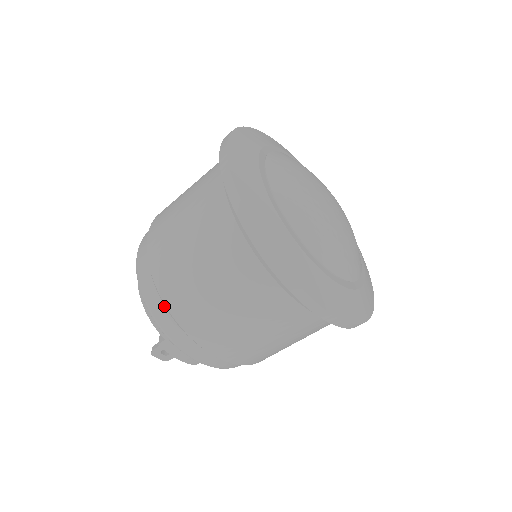
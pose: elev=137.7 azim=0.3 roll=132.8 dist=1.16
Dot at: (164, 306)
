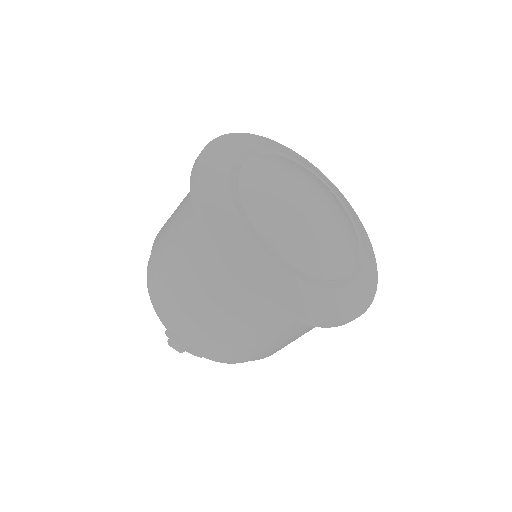
Dot at: occluded
